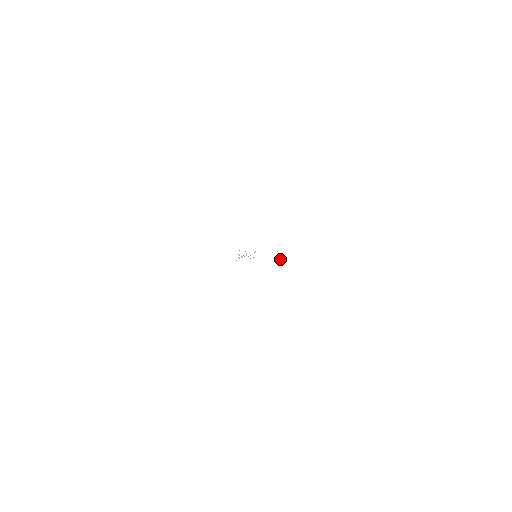
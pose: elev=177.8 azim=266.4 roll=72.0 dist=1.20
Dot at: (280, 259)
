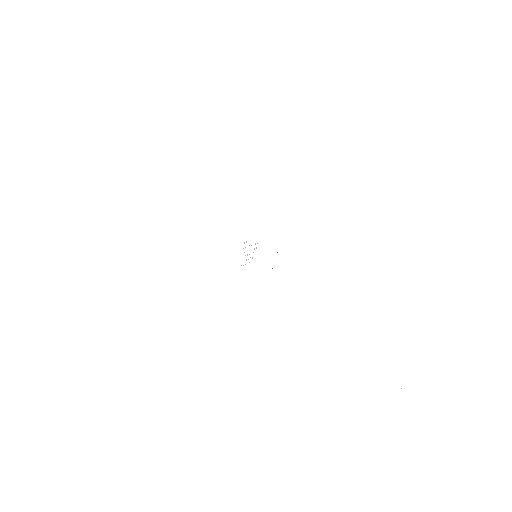
Dot at: occluded
